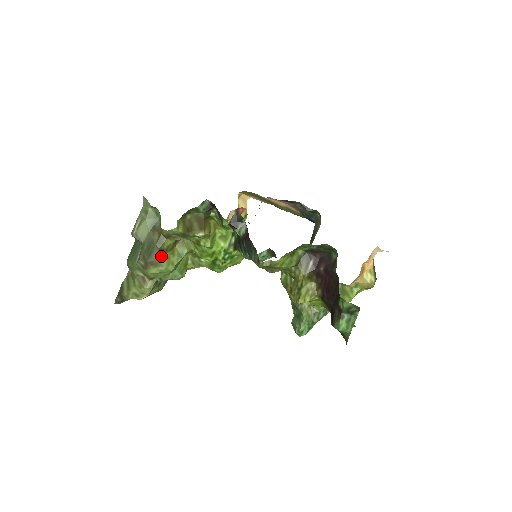
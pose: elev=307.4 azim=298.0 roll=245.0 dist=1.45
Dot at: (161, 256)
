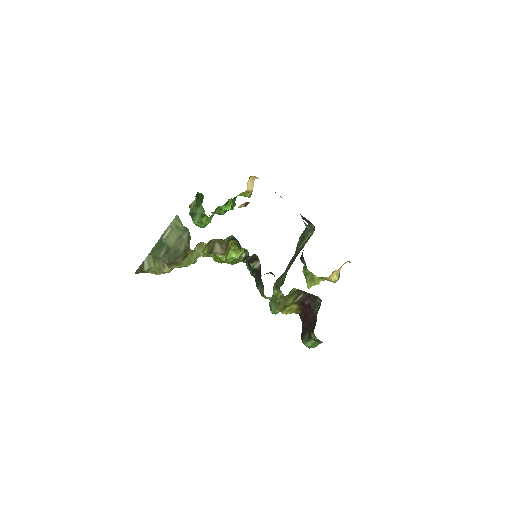
Dot at: (183, 259)
